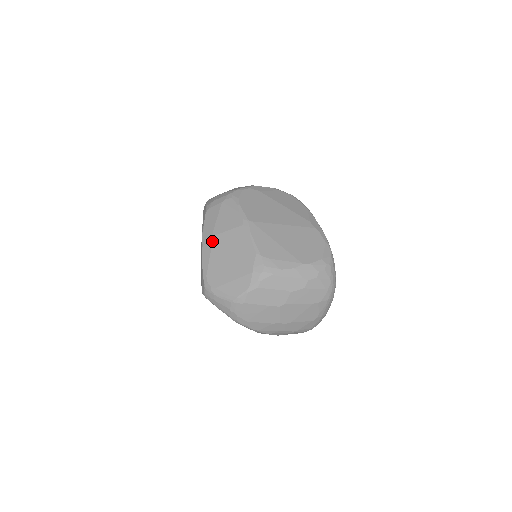
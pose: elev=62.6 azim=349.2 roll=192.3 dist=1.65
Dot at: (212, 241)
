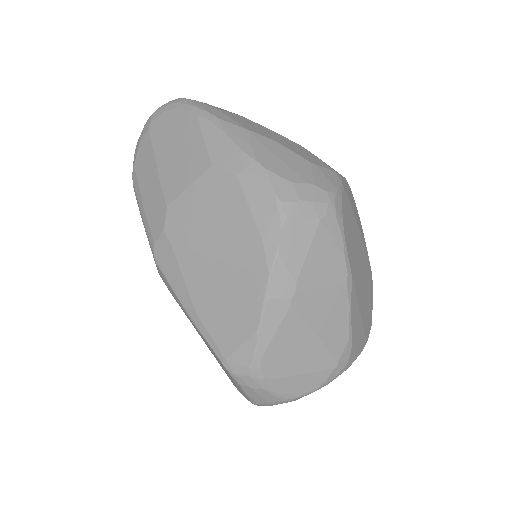
Dot at: (293, 300)
